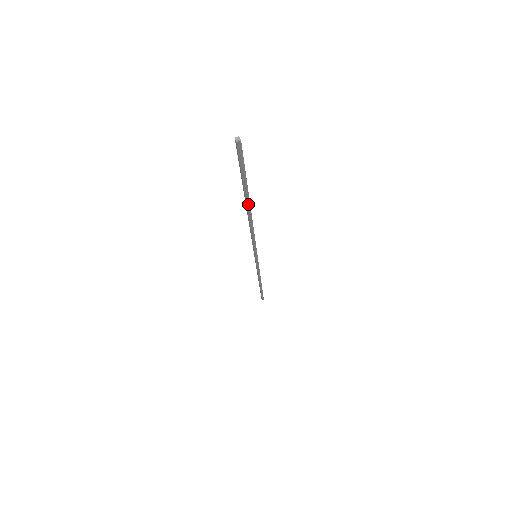
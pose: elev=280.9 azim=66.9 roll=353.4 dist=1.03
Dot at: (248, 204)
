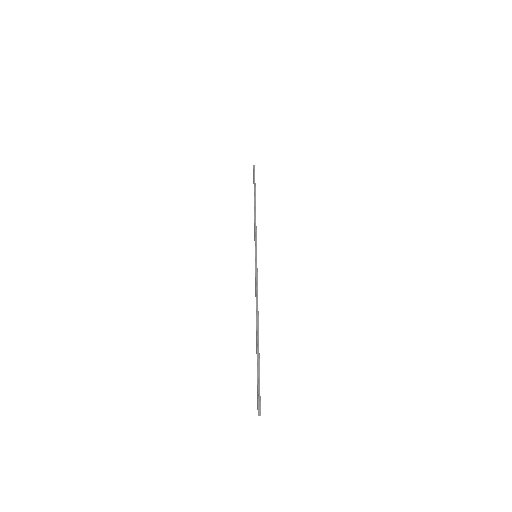
Dot at: (258, 340)
